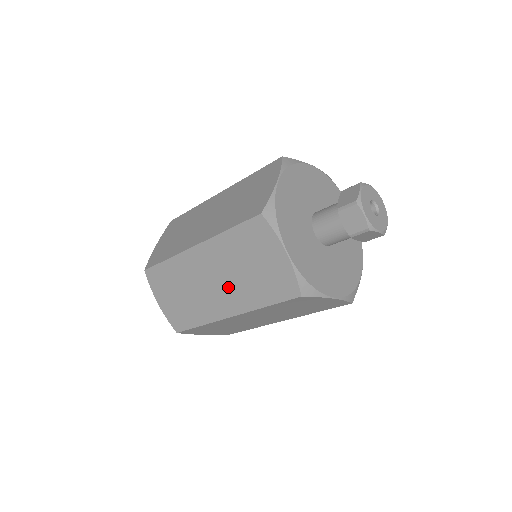
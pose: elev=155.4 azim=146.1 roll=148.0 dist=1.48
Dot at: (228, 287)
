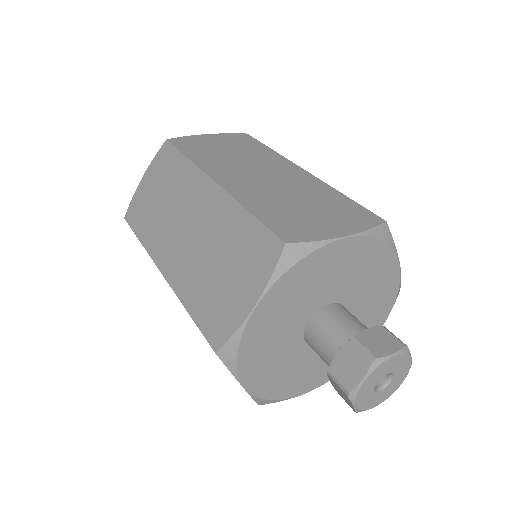
Dot at: occluded
